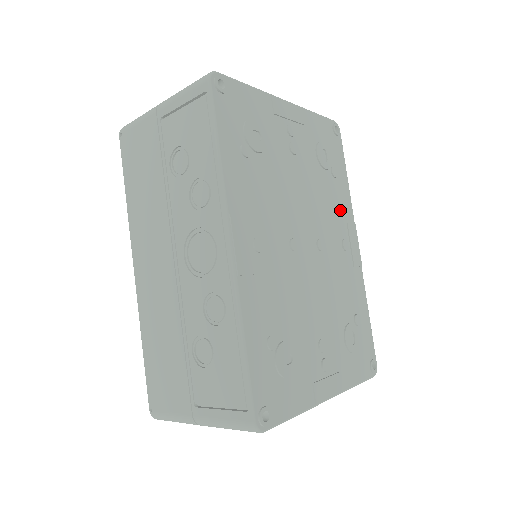
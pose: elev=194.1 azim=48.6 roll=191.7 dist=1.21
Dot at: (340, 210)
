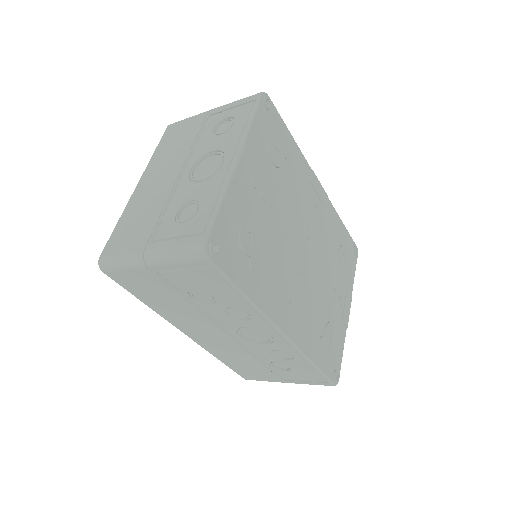
Dot at: (302, 179)
